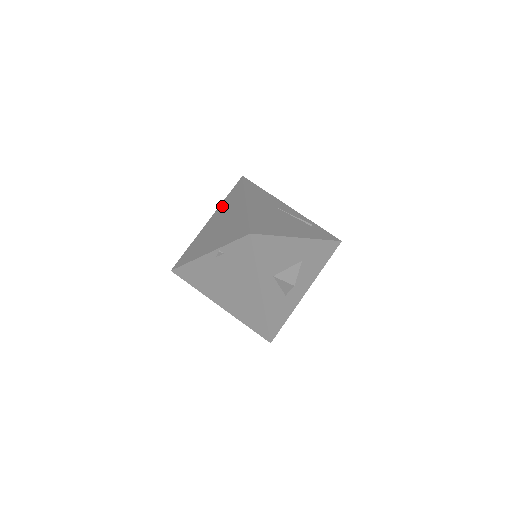
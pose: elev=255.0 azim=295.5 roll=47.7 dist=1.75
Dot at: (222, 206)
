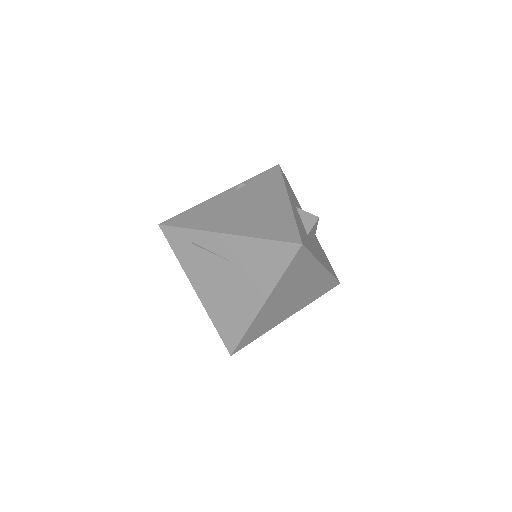
Dot at: occluded
